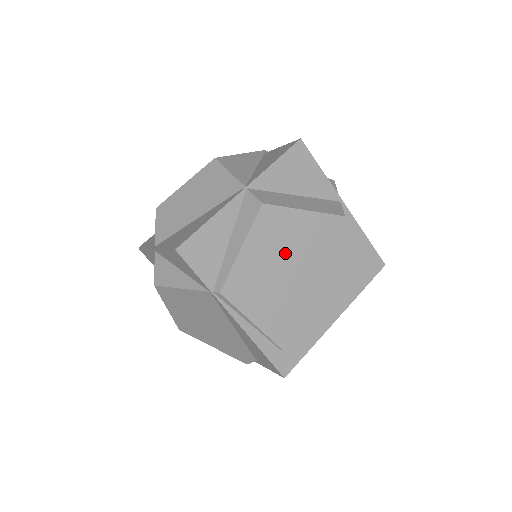
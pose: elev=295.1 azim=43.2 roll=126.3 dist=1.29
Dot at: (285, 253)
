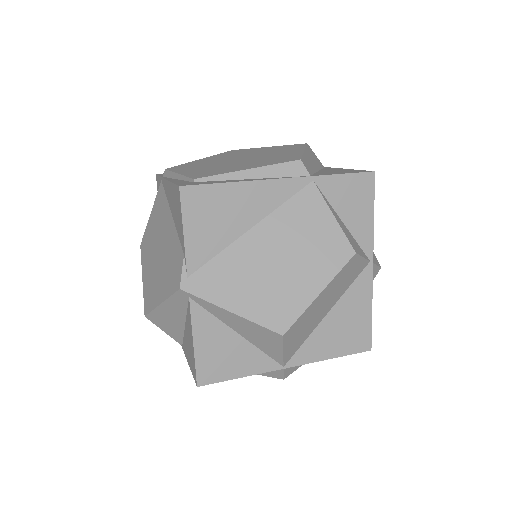
Dot at: (237, 156)
